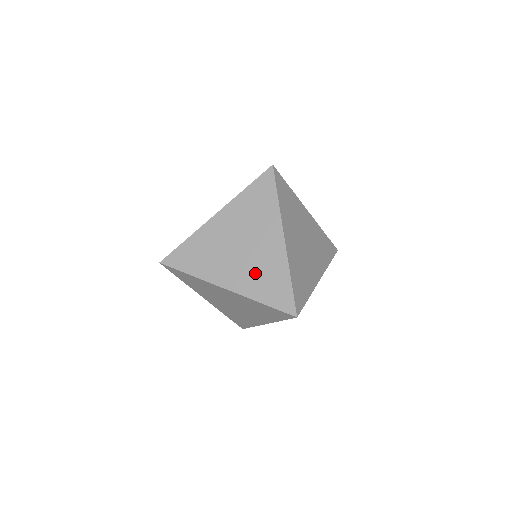
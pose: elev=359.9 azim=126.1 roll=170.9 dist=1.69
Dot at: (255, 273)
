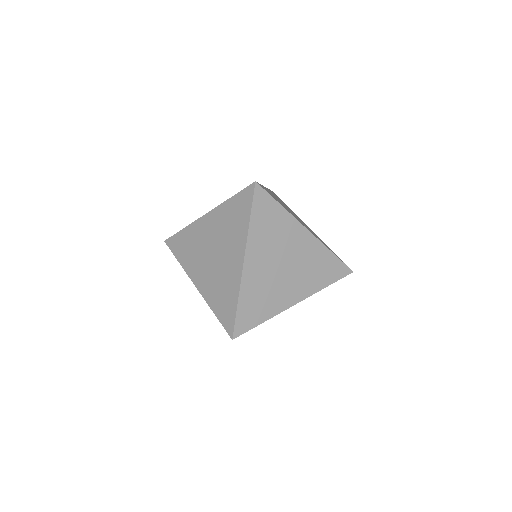
Dot at: (216, 283)
